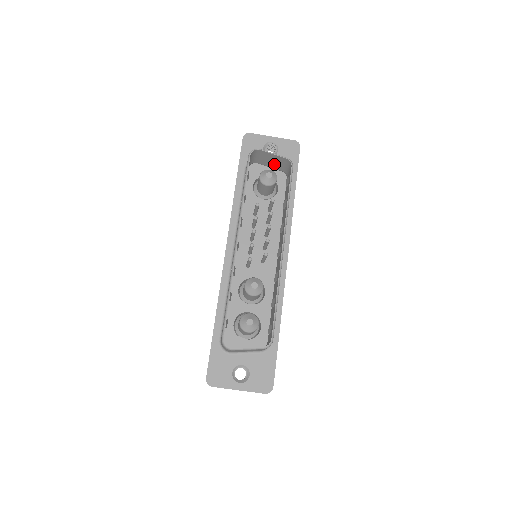
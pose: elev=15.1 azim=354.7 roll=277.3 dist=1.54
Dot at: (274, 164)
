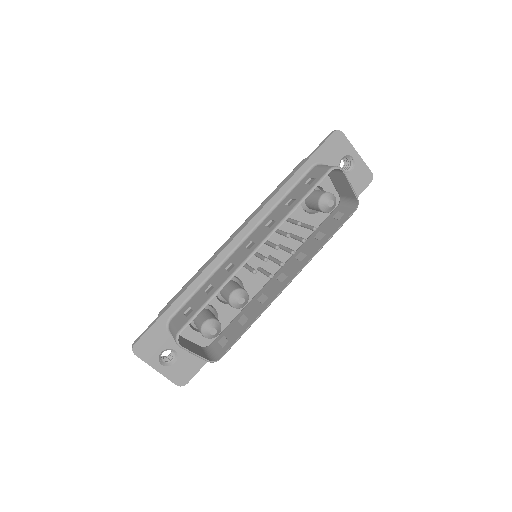
Dot at: (340, 187)
